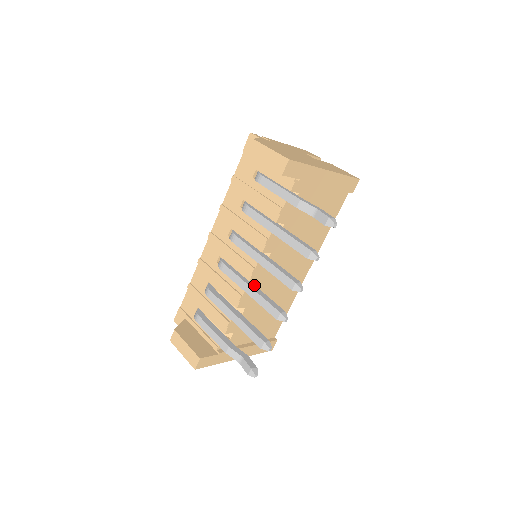
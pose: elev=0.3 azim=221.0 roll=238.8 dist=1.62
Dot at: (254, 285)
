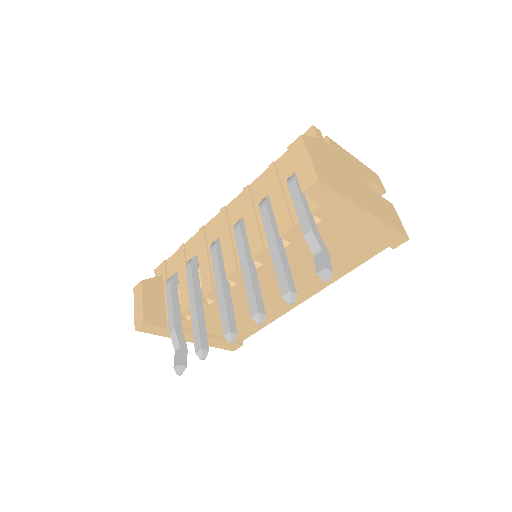
Dot at: occluded
